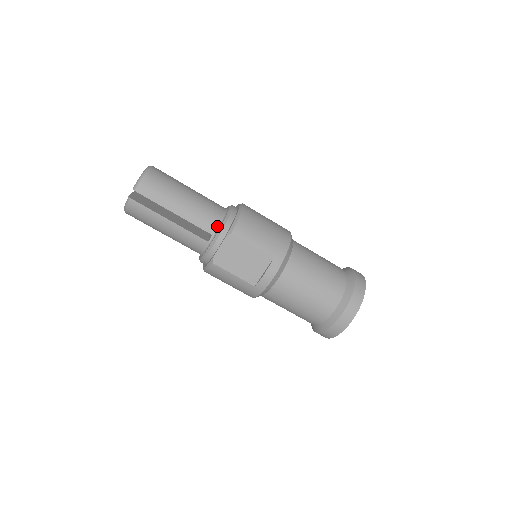
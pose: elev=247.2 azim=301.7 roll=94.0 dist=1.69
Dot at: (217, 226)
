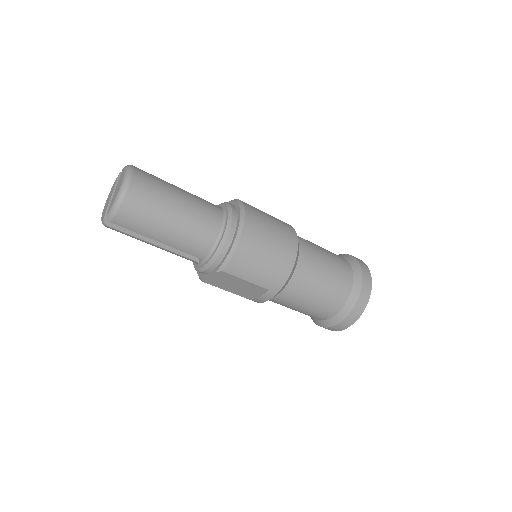
Dot at: (209, 253)
